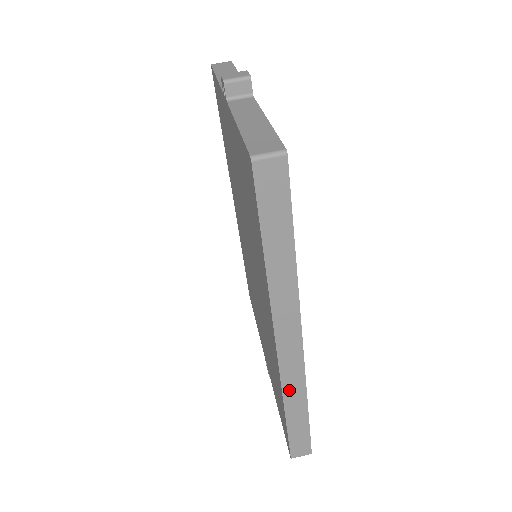
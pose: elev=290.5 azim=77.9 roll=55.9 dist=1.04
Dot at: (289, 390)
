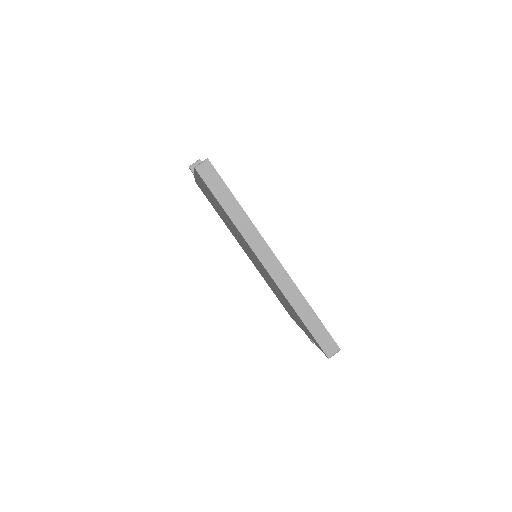
Dot at: (290, 296)
